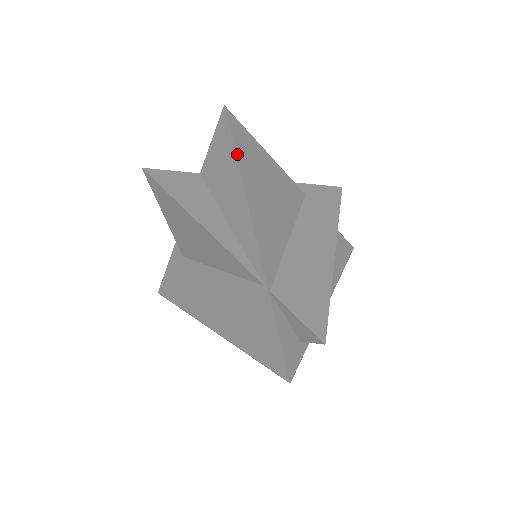
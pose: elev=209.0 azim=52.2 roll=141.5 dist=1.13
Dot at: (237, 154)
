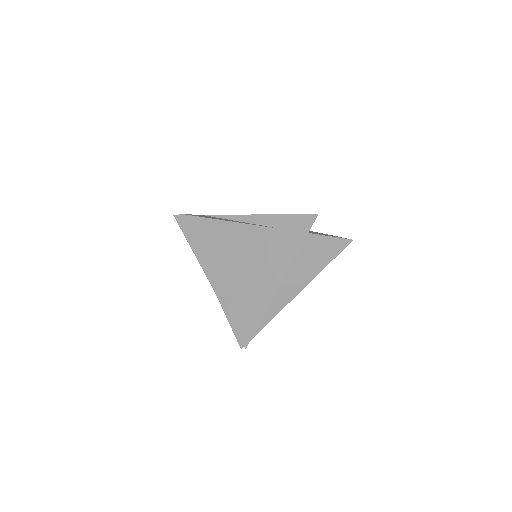
Dot at: (194, 243)
